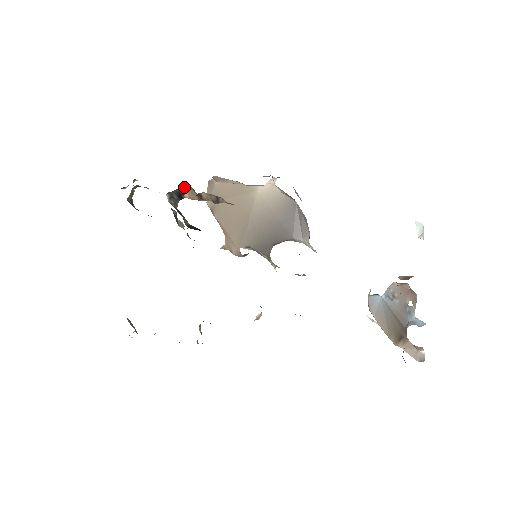
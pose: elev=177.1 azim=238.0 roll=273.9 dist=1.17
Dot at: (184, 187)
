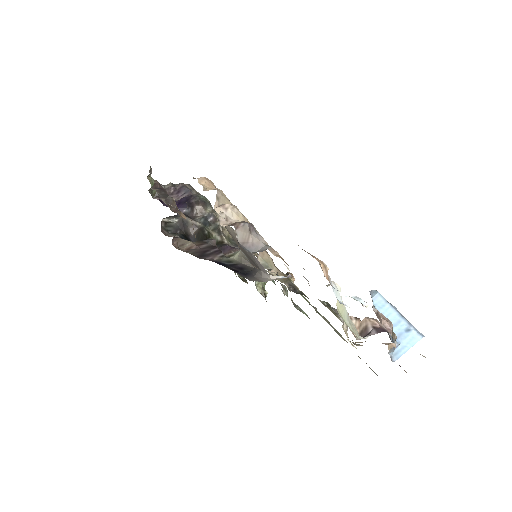
Dot at: occluded
